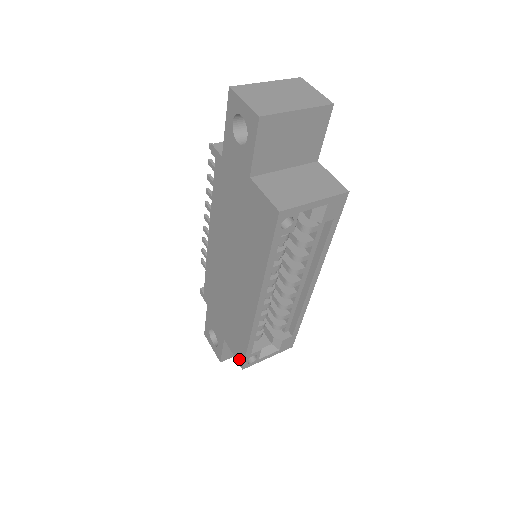
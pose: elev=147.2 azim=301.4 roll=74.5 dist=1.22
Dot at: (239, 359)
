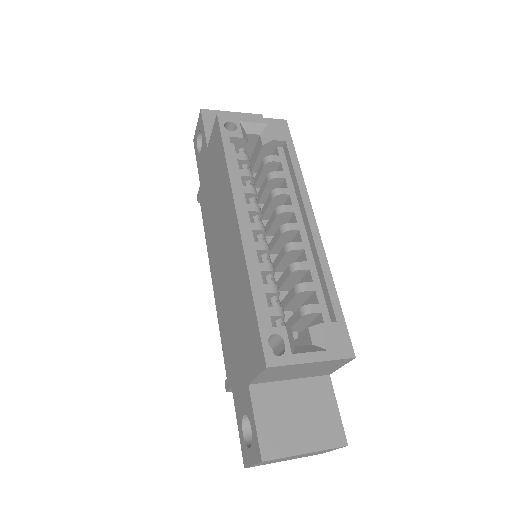
Dot at: (259, 359)
